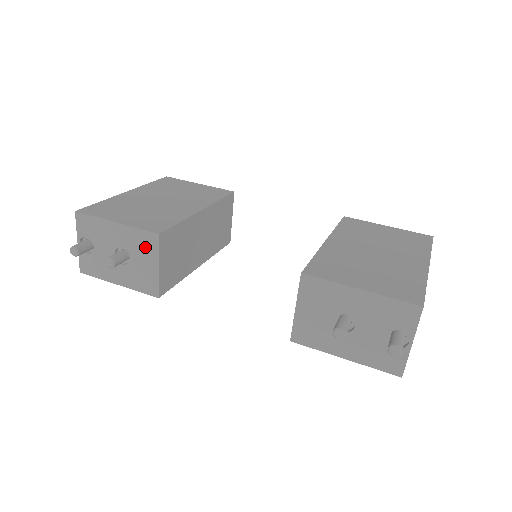
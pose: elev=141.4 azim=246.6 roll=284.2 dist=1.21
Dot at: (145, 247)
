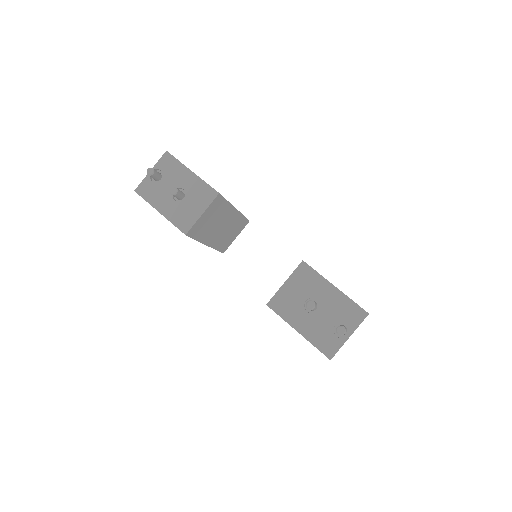
Dot at: (202, 197)
